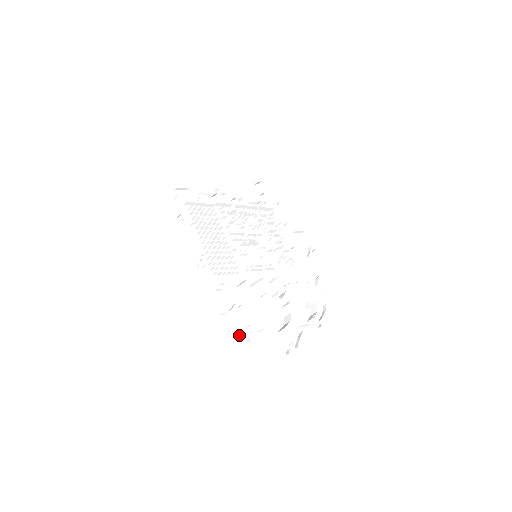
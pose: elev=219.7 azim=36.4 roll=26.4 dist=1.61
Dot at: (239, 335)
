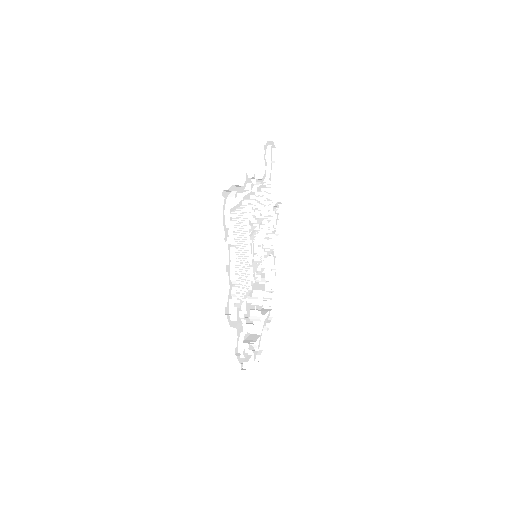
Dot at: (240, 362)
